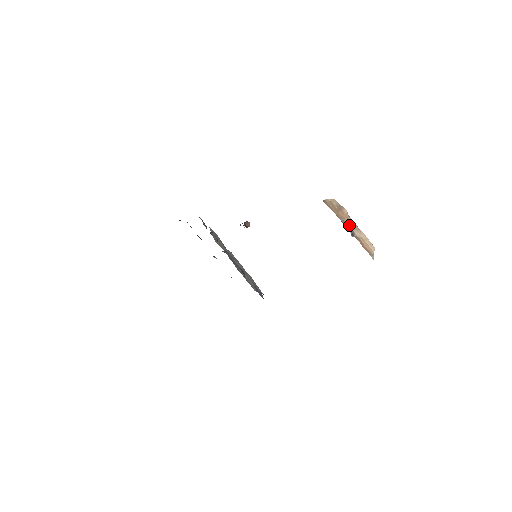
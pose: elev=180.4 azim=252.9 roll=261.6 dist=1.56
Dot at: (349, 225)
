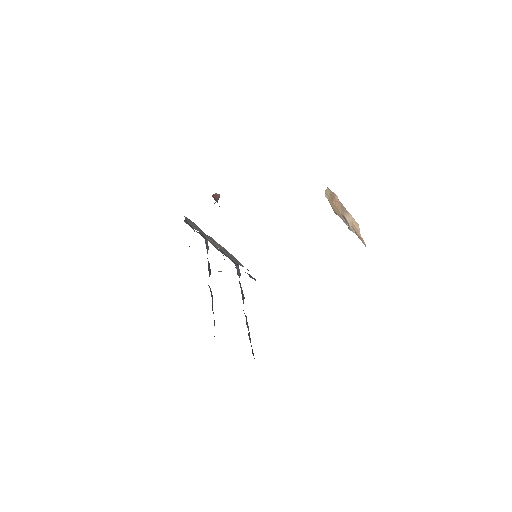
Dot at: (341, 213)
